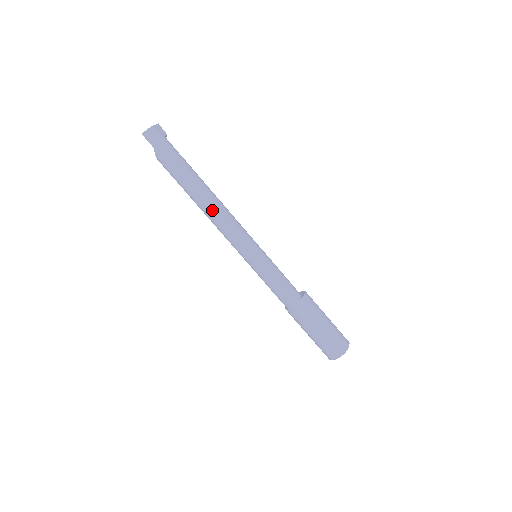
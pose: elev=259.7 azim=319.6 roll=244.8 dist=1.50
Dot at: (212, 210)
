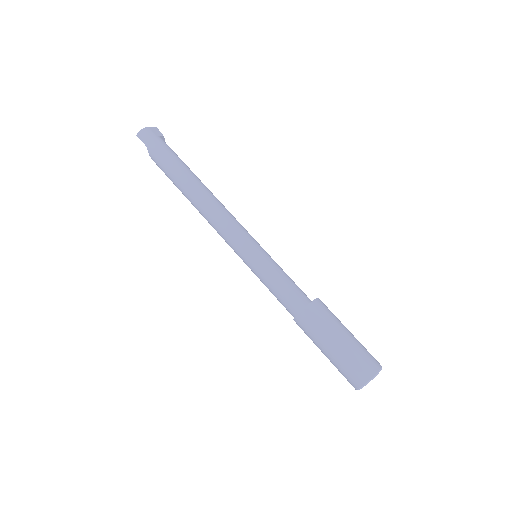
Dot at: (203, 204)
